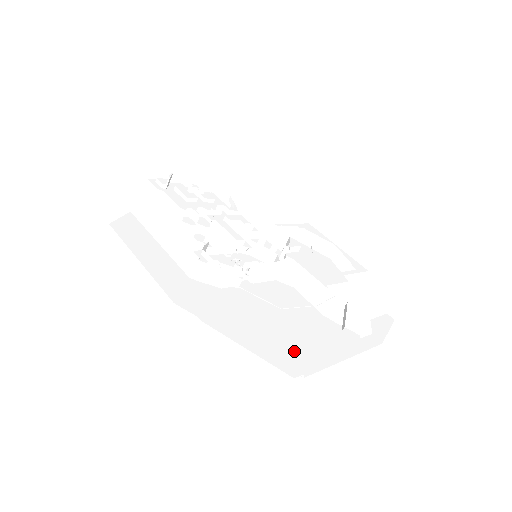
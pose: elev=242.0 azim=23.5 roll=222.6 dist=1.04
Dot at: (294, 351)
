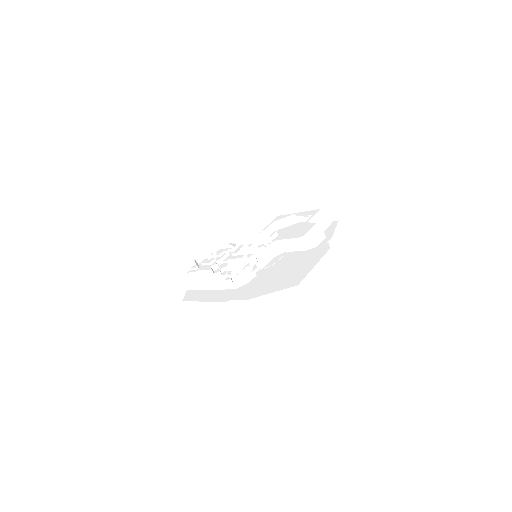
Dot at: occluded
